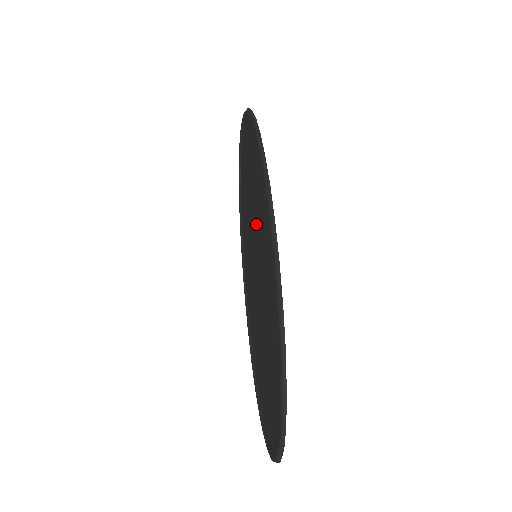
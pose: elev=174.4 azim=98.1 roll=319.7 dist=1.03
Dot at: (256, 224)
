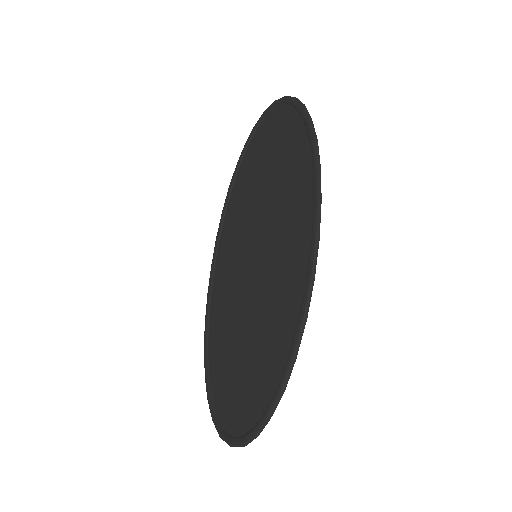
Dot at: (272, 234)
